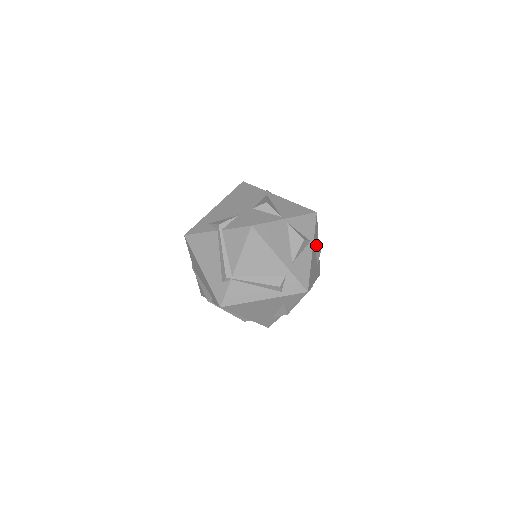
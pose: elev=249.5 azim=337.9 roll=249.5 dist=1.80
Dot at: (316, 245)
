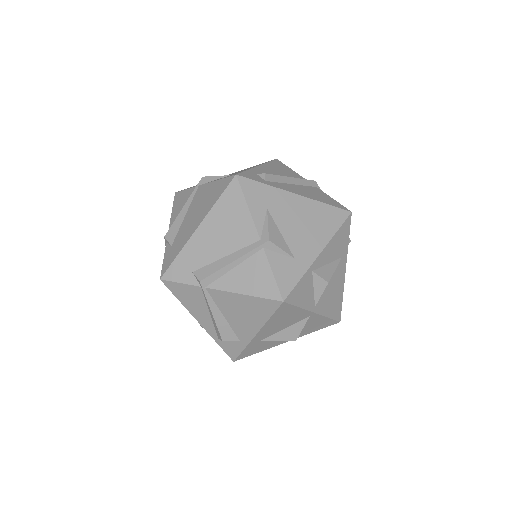
Dot at: occluded
